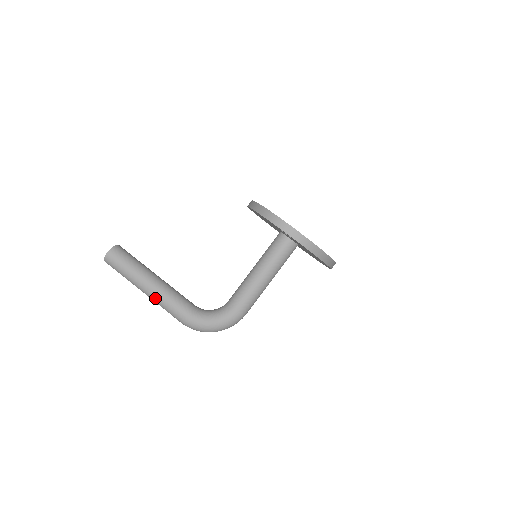
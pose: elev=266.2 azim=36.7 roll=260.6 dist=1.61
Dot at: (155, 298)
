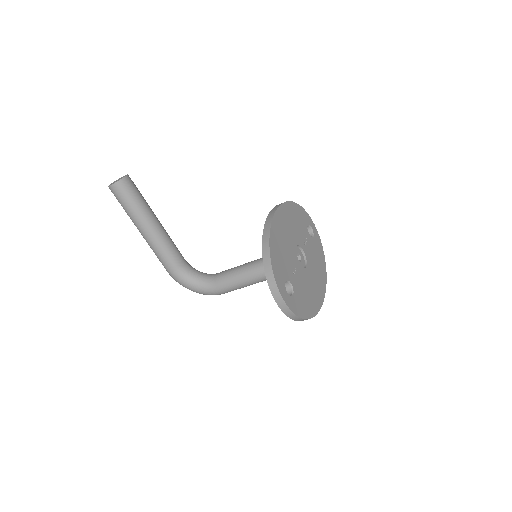
Dot at: (149, 244)
